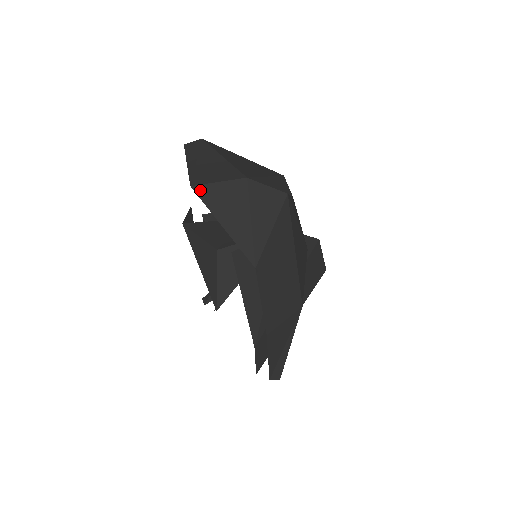
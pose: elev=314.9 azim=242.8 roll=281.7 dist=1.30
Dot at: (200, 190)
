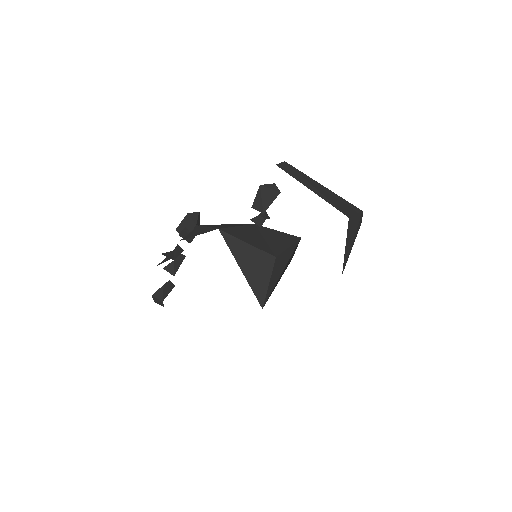
Dot at: (350, 220)
